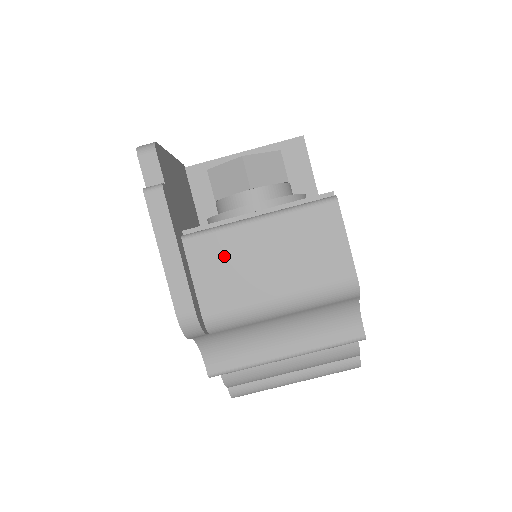
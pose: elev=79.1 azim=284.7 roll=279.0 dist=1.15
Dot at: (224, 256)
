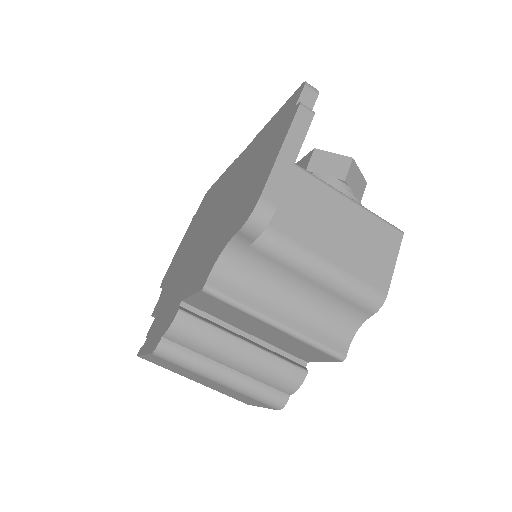
Dot at: (310, 198)
